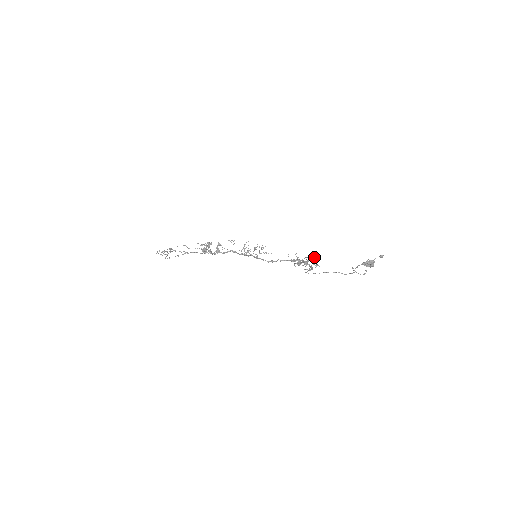
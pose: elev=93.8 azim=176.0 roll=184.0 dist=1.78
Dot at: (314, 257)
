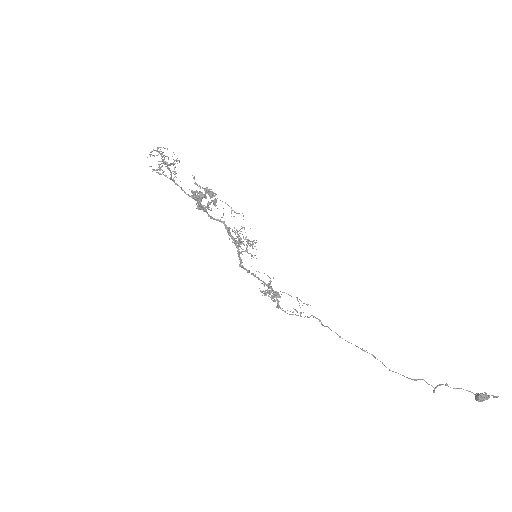
Dot at: occluded
